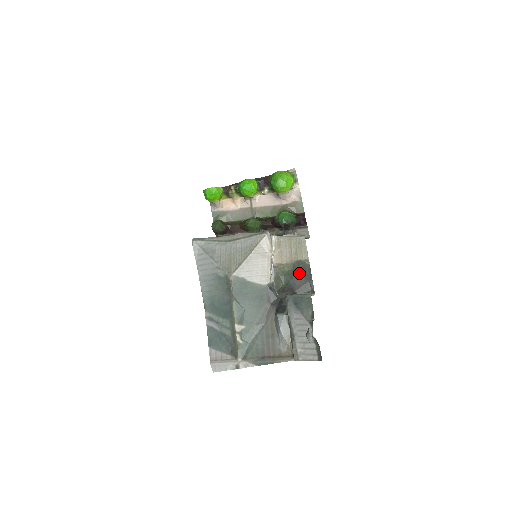
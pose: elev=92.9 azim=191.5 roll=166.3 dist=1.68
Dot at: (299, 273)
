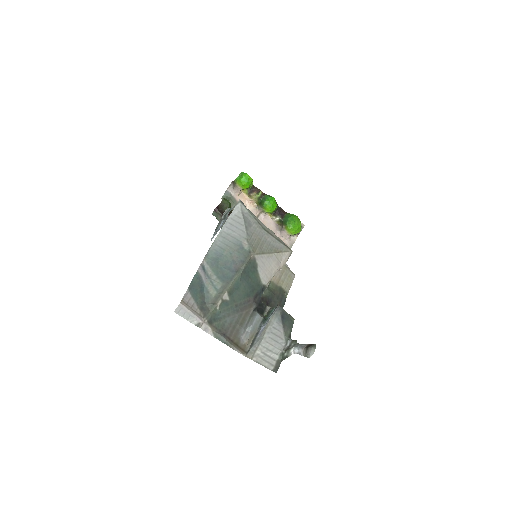
Dot at: (278, 296)
